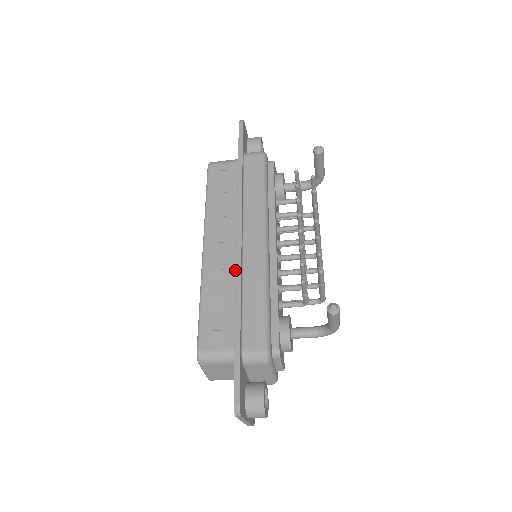
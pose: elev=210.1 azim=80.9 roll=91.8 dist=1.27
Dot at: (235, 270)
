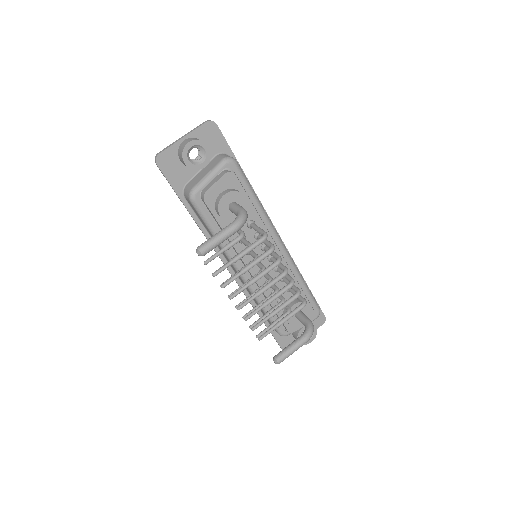
Dot at: occluded
